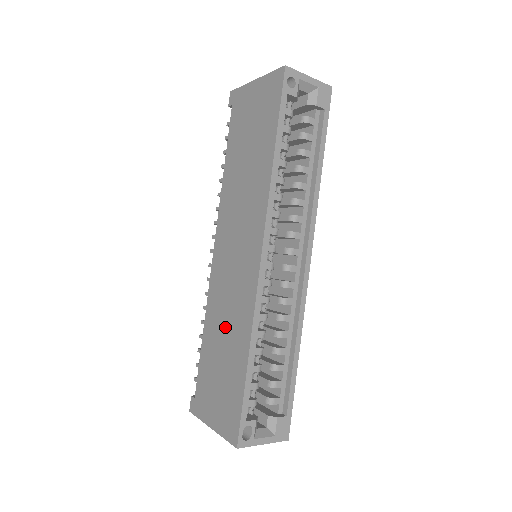
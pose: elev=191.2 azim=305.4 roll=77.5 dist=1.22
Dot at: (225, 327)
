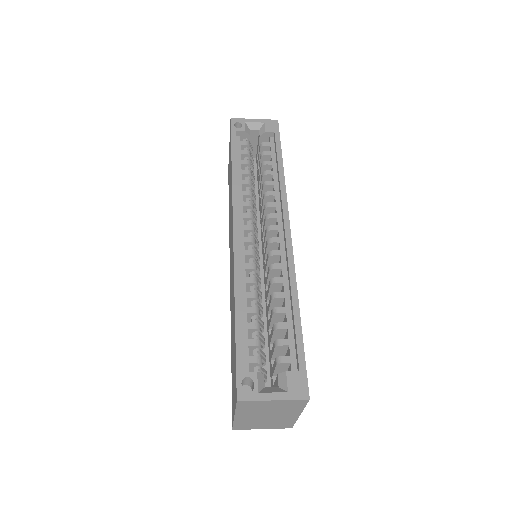
Dot at: (232, 314)
